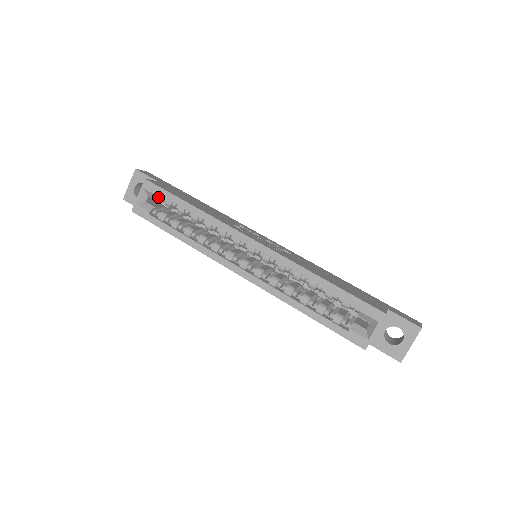
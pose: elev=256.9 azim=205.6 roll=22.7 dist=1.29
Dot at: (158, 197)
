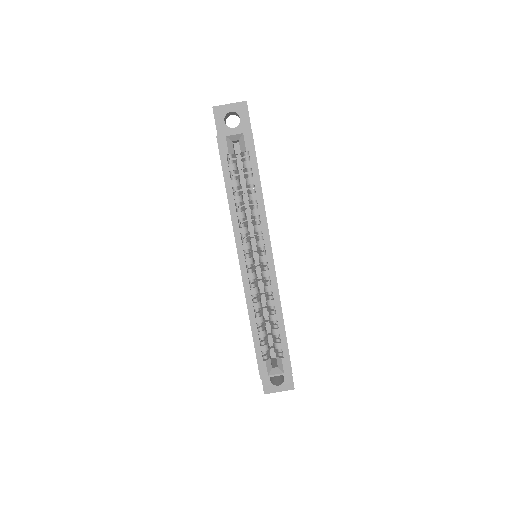
Dot at: (245, 151)
